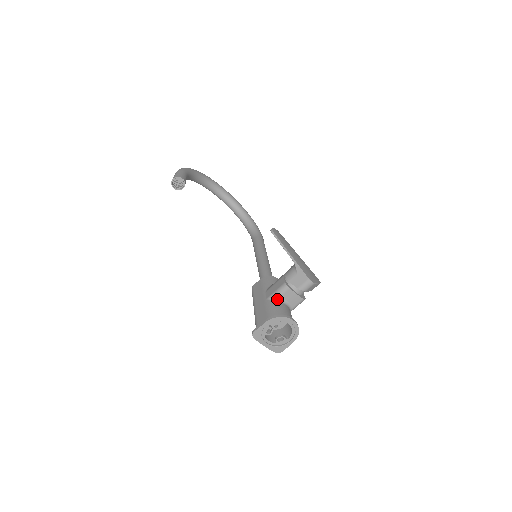
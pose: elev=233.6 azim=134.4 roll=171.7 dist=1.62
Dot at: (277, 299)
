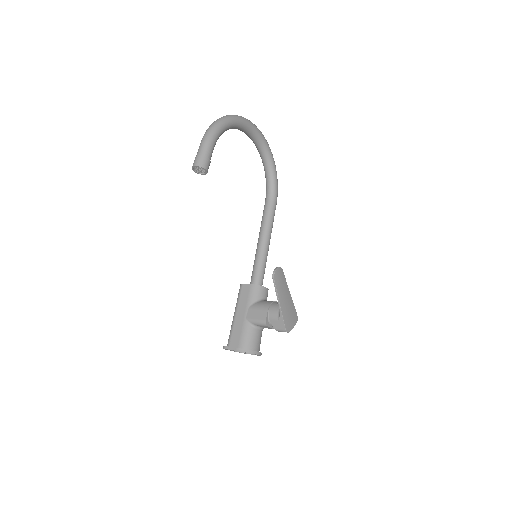
Dot at: (254, 325)
